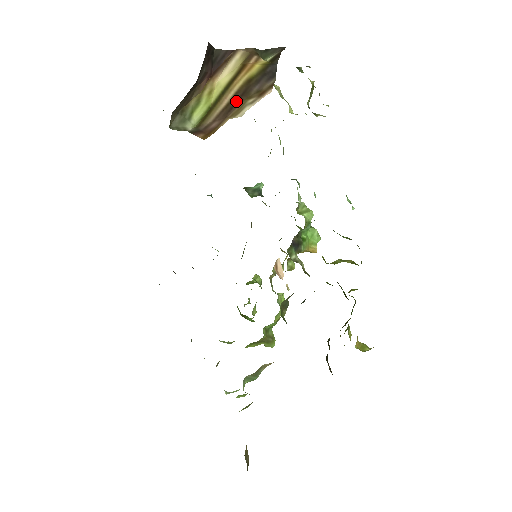
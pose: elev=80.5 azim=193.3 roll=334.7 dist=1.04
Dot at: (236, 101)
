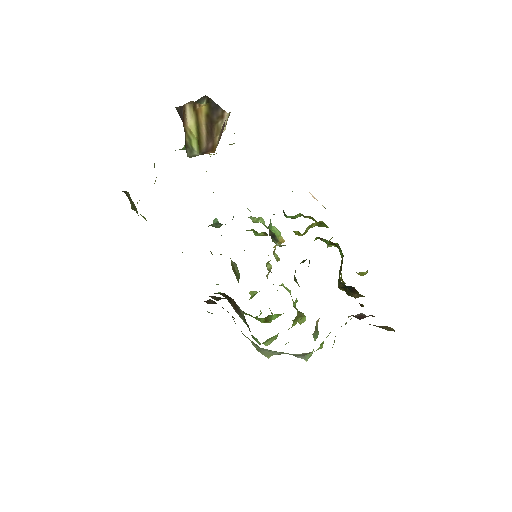
Dot at: (210, 128)
